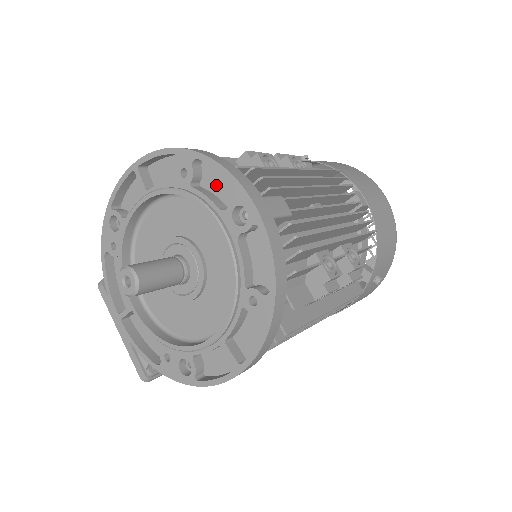
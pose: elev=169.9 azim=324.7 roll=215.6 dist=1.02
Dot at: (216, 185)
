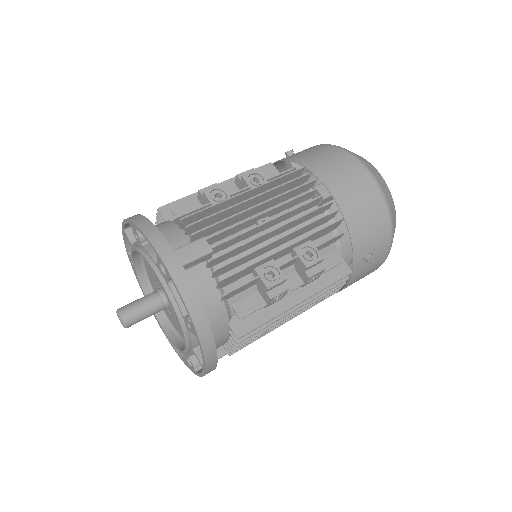
Dot at: occluded
